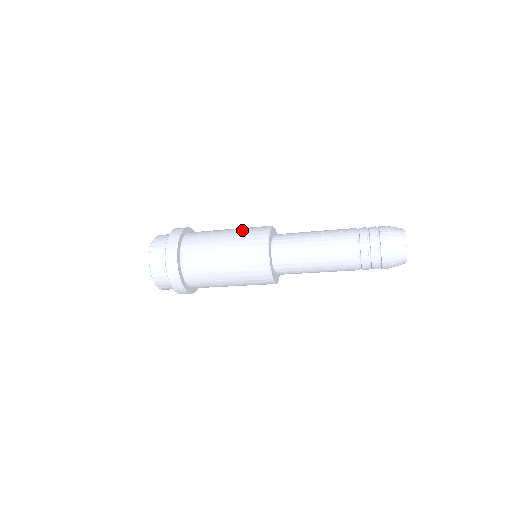
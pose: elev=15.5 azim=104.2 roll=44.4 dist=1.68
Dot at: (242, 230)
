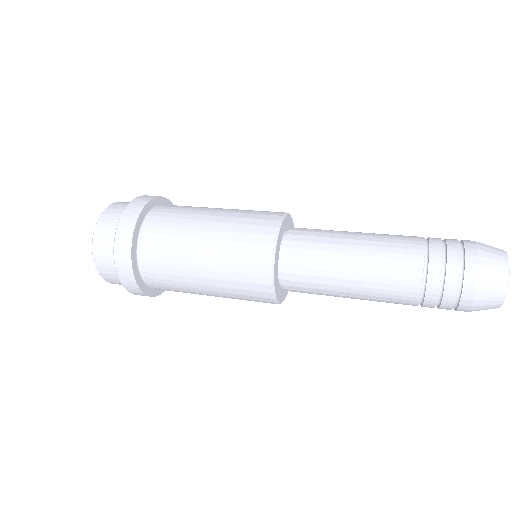
Dot at: occluded
